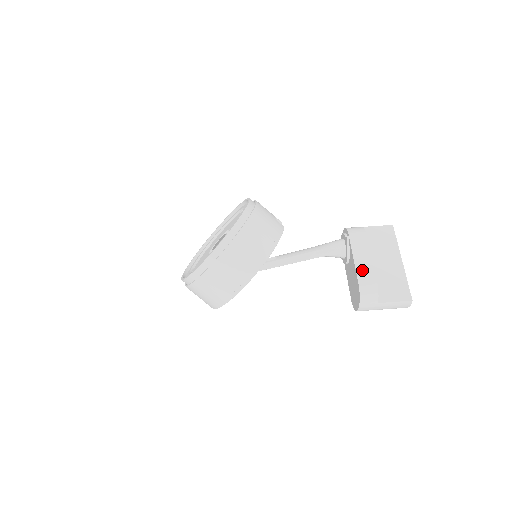
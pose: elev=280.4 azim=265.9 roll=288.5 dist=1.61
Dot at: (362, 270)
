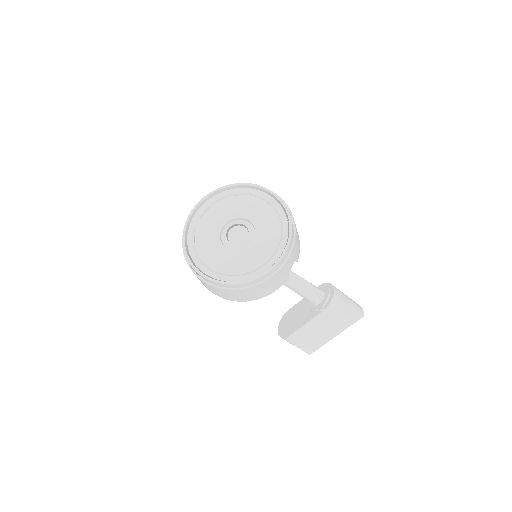
Dot at: (302, 332)
